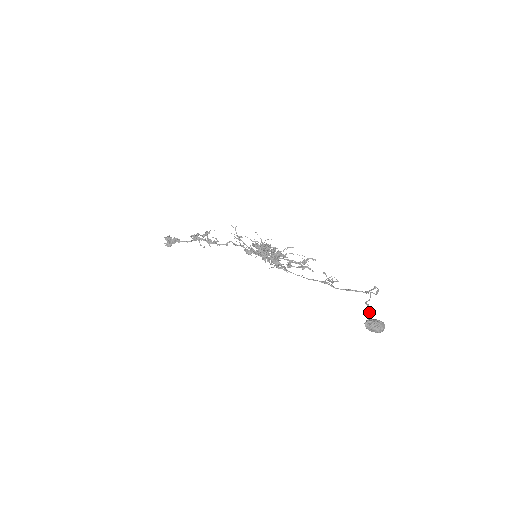
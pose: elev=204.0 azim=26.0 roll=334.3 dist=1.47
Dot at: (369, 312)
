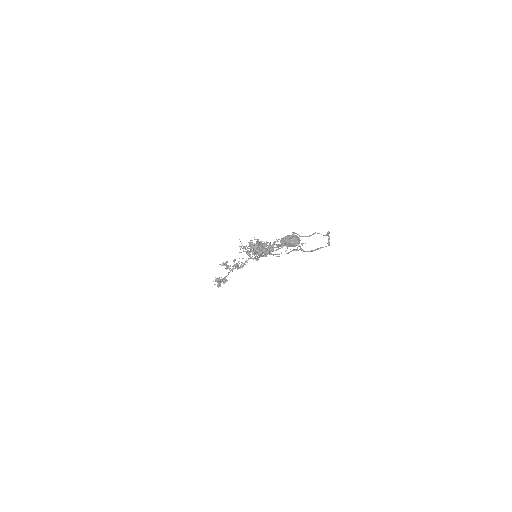
Dot at: occluded
